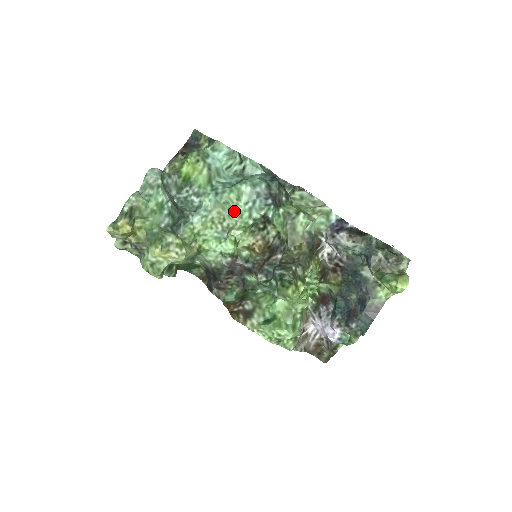
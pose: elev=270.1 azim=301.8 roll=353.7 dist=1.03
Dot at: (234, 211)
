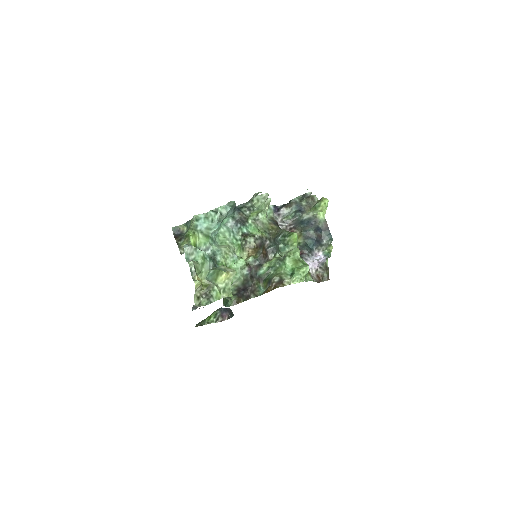
Dot at: (229, 243)
